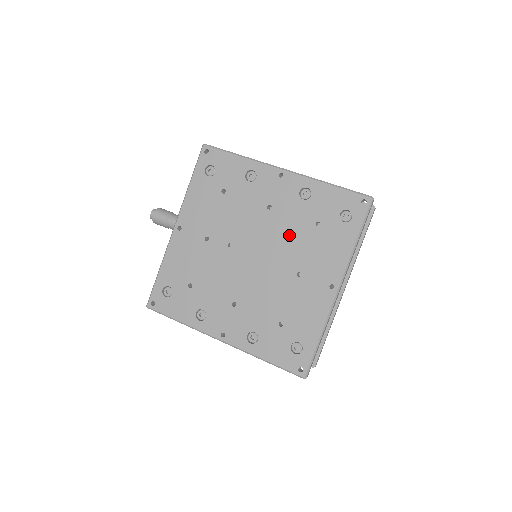
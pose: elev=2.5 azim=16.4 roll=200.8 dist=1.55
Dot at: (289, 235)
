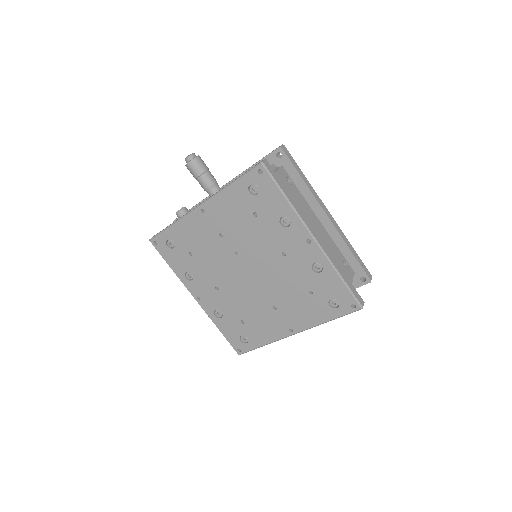
Dot at: (285, 282)
